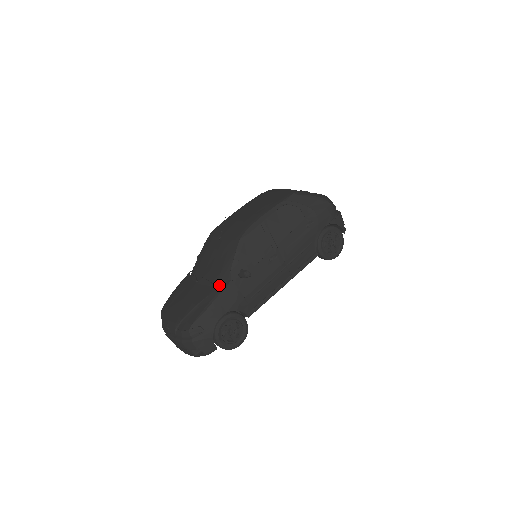
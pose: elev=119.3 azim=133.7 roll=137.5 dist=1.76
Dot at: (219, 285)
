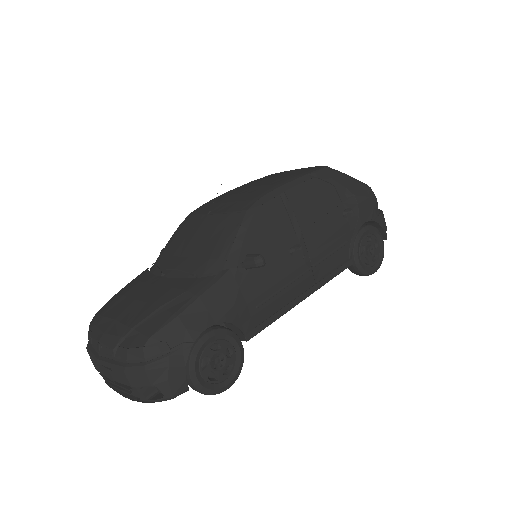
Dot at: (206, 276)
